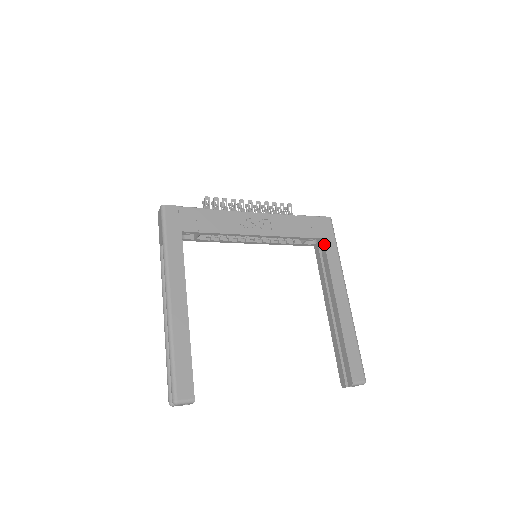
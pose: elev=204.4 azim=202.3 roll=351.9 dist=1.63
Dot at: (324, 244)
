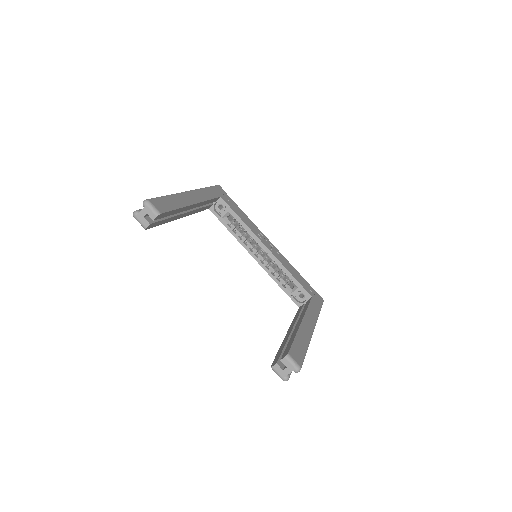
Dot at: (311, 298)
